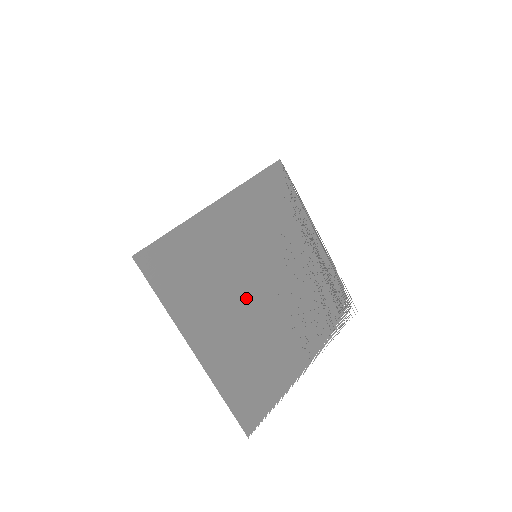
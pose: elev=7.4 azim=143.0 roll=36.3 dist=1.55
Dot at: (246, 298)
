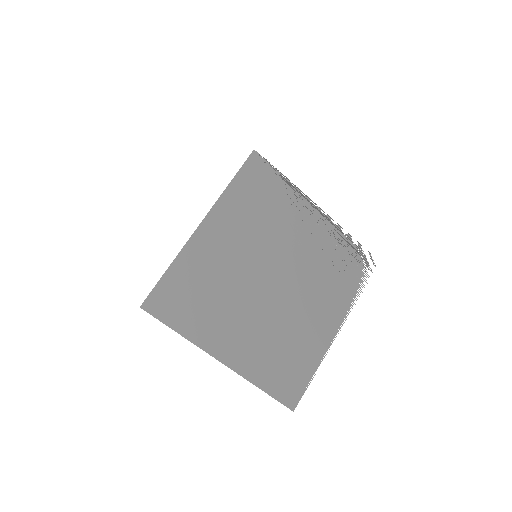
Dot at: (257, 298)
